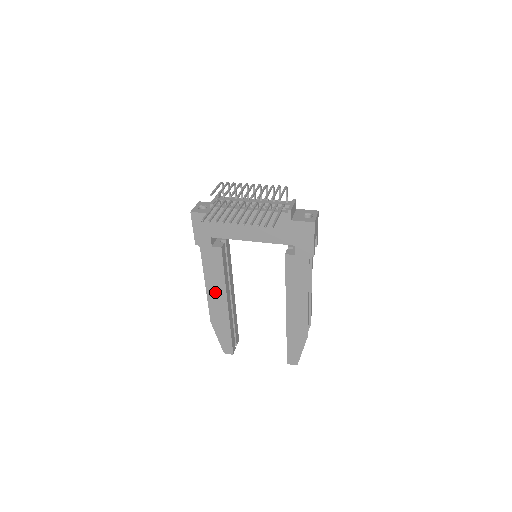
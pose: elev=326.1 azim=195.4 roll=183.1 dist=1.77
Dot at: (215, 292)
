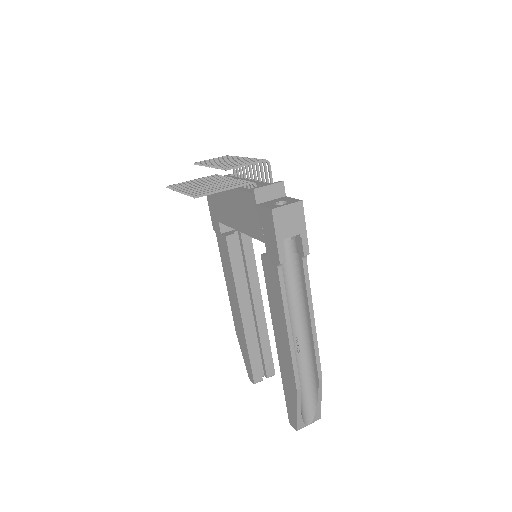
Dot at: (232, 294)
